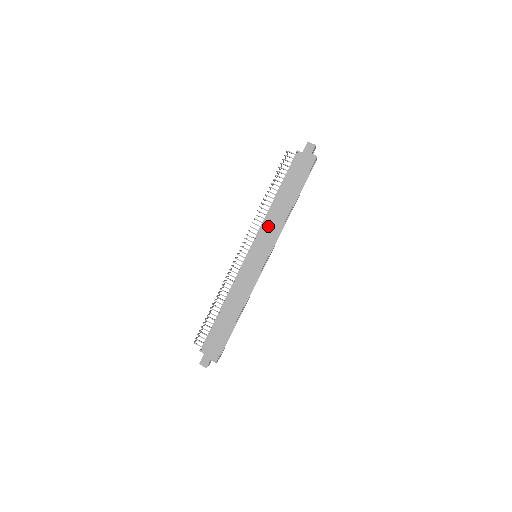
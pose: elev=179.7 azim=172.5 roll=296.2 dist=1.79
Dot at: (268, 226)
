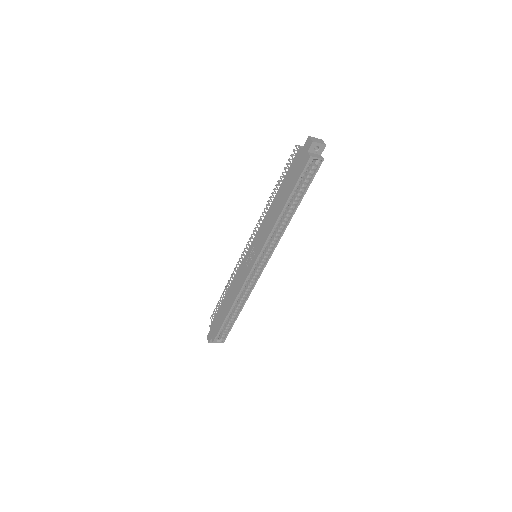
Dot at: (263, 227)
